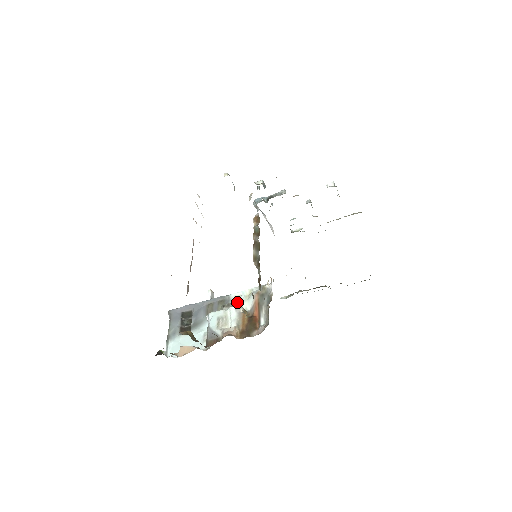
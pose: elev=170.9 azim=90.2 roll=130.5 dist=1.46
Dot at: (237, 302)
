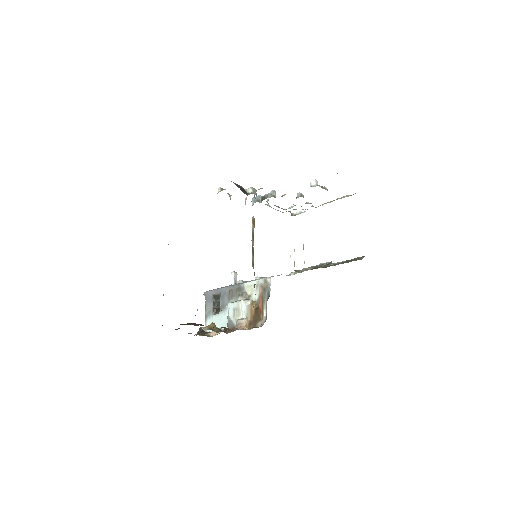
Dot at: (249, 291)
